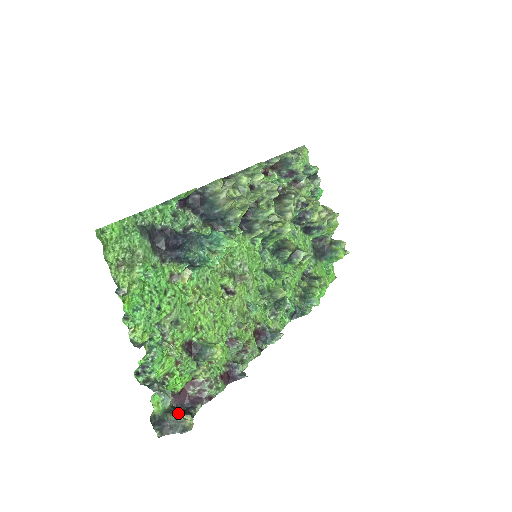
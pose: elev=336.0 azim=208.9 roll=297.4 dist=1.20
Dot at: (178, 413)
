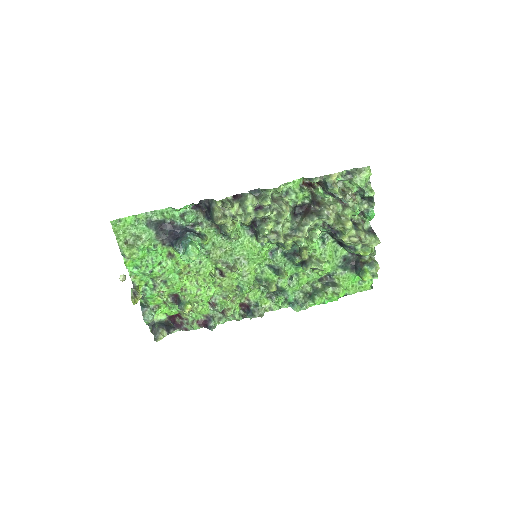
Dot at: (160, 328)
